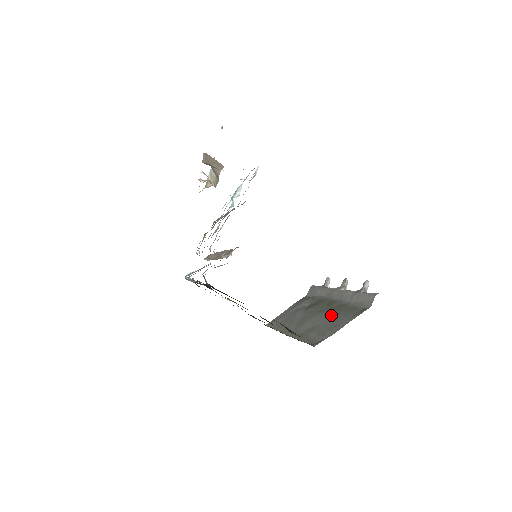
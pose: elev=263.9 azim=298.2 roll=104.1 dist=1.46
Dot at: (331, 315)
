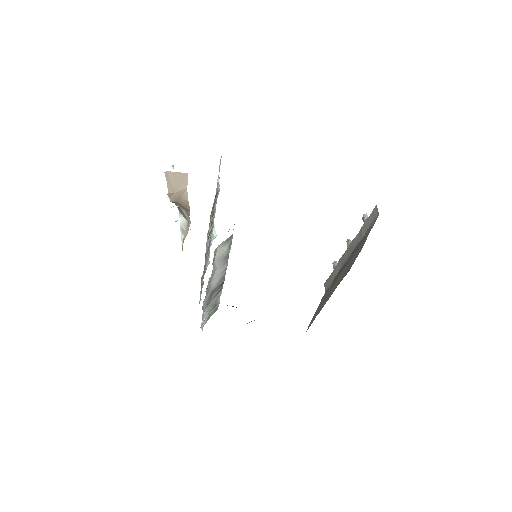
Dot at: (352, 256)
